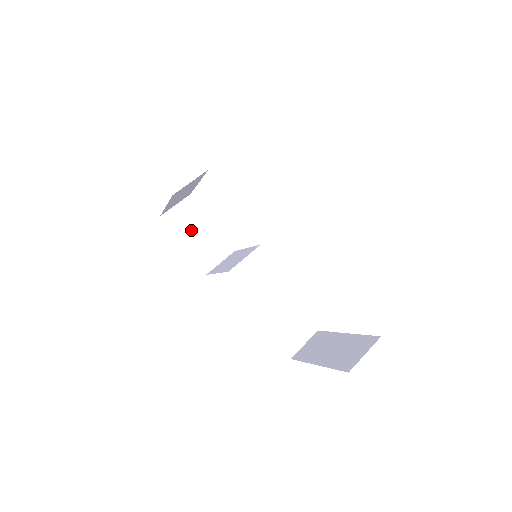
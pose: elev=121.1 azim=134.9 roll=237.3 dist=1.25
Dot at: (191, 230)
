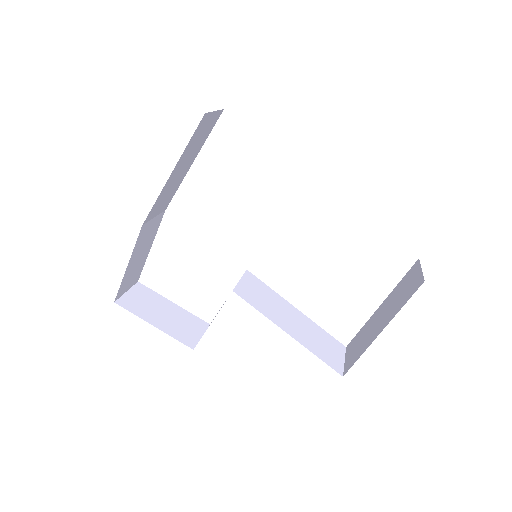
Dot at: (155, 311)
